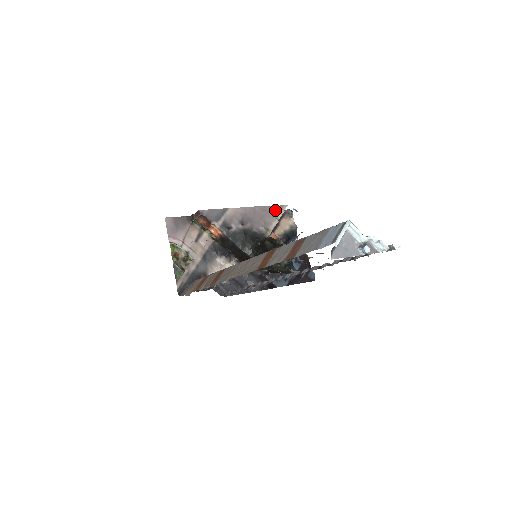
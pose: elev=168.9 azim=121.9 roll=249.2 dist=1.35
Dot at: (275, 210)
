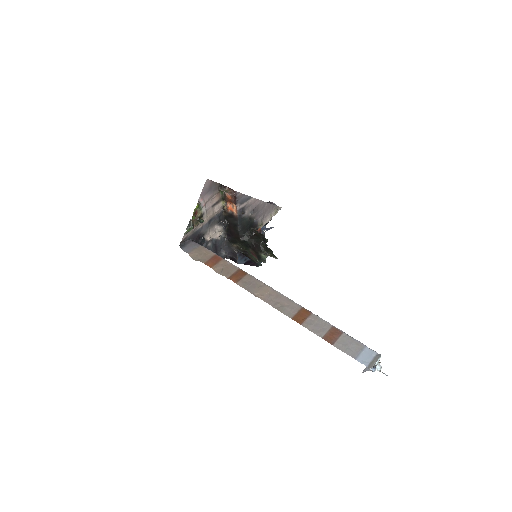
Dot at: (274, 209)
